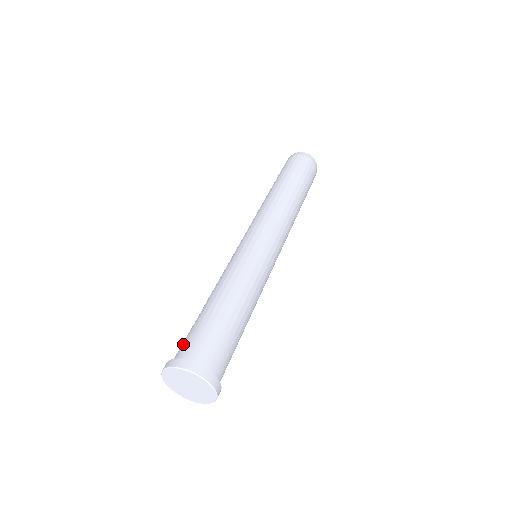
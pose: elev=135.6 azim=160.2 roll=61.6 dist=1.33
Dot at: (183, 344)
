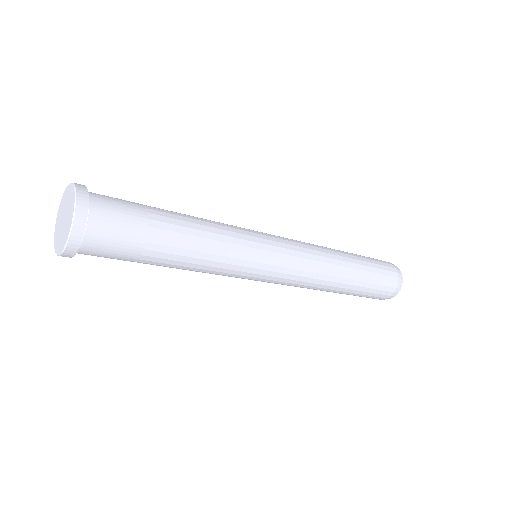
Dot at: occluded
